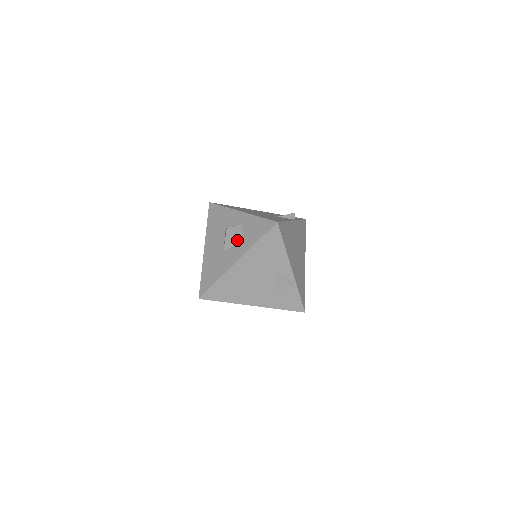
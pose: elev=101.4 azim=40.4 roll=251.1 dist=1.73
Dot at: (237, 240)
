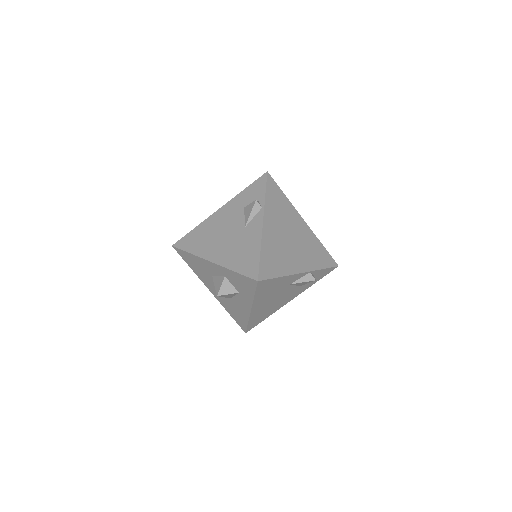
Dot at: (234, 294)
